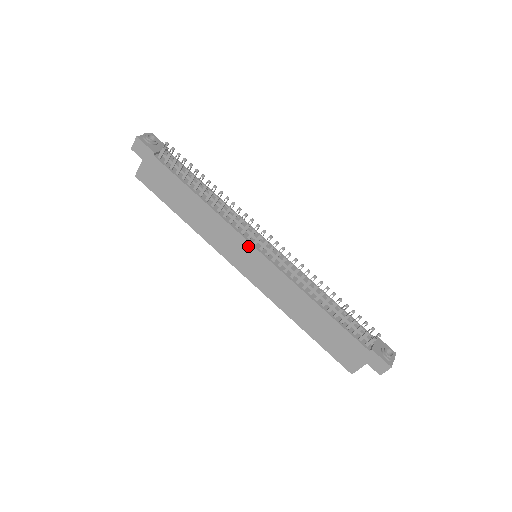
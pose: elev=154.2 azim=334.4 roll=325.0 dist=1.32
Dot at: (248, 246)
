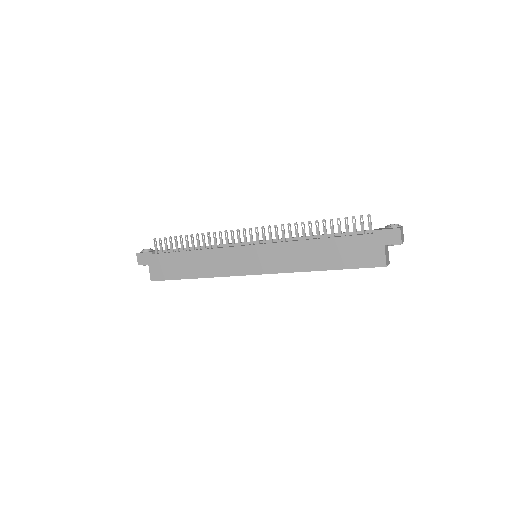
Dot at: (242, 249)
